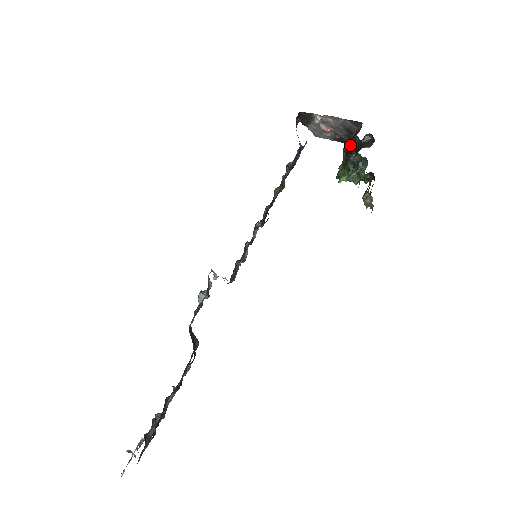
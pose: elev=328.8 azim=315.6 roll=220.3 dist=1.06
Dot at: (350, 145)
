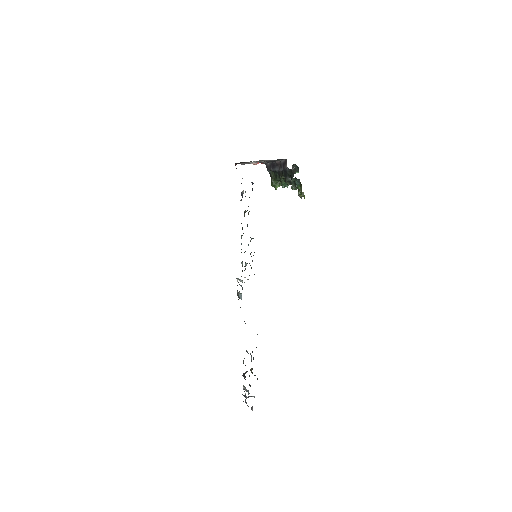
Dot at: (276, 168)
